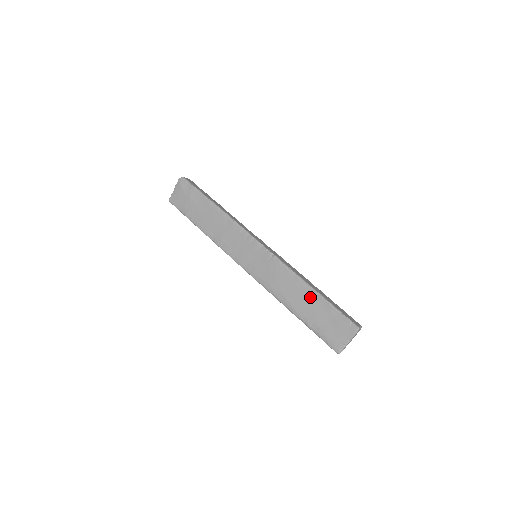
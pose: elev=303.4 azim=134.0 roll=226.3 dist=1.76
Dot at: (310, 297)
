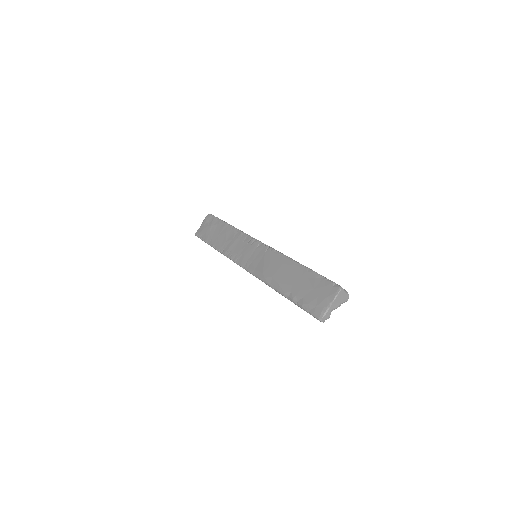
Dot at: (297, 272)
